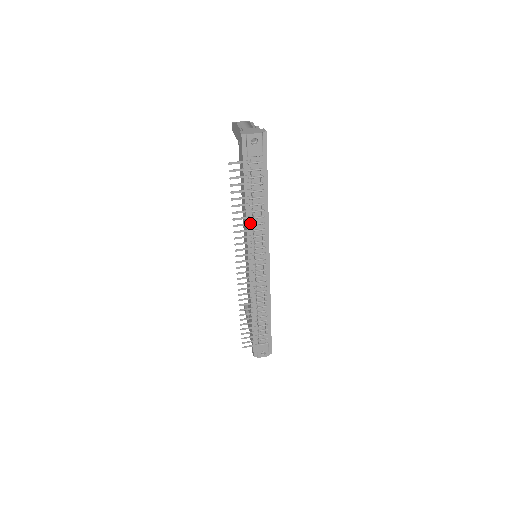
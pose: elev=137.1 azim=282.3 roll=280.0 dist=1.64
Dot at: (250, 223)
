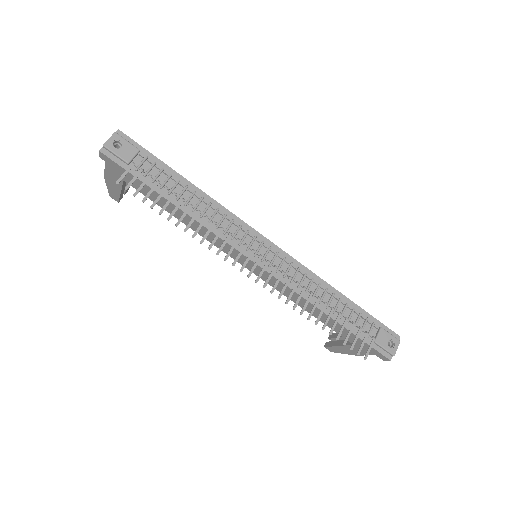
Dot at: (204, 219)
